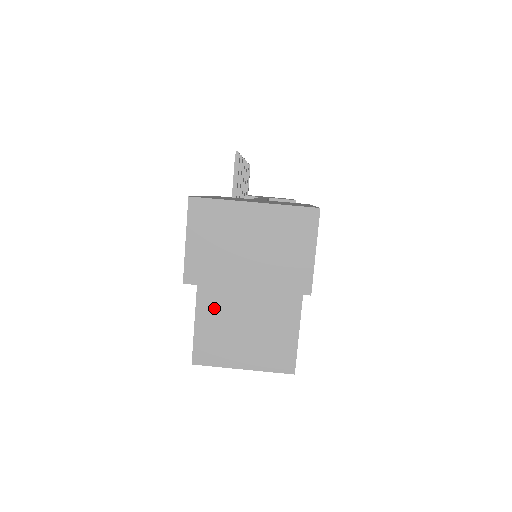
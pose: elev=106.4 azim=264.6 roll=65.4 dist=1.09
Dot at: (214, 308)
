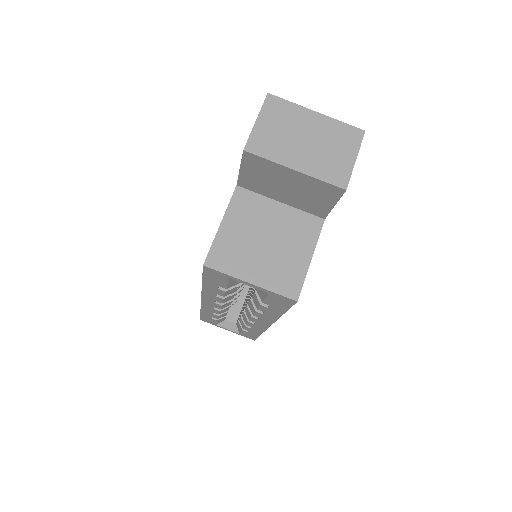
Dot at: (240, 221)
